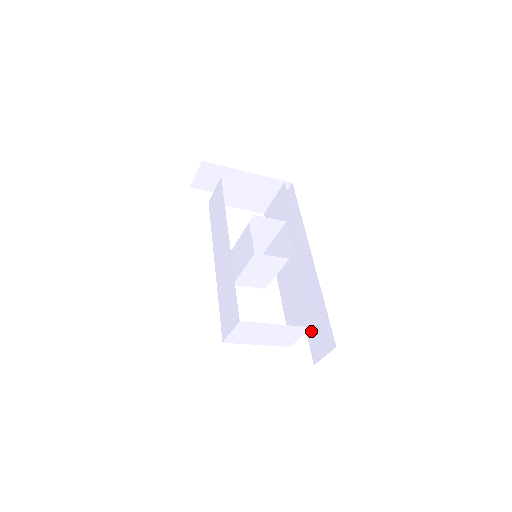
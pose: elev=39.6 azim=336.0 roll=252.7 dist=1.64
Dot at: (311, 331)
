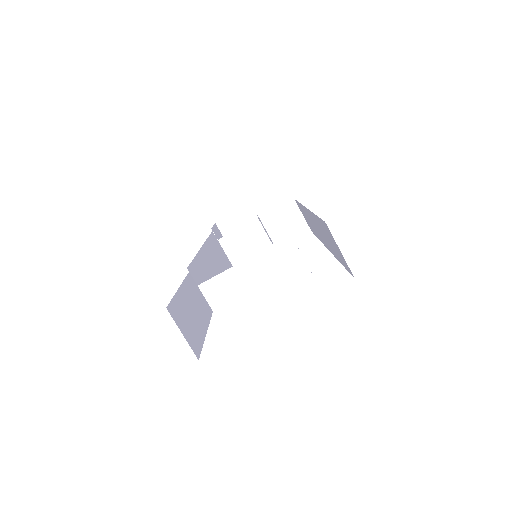
Dot at: occluded
